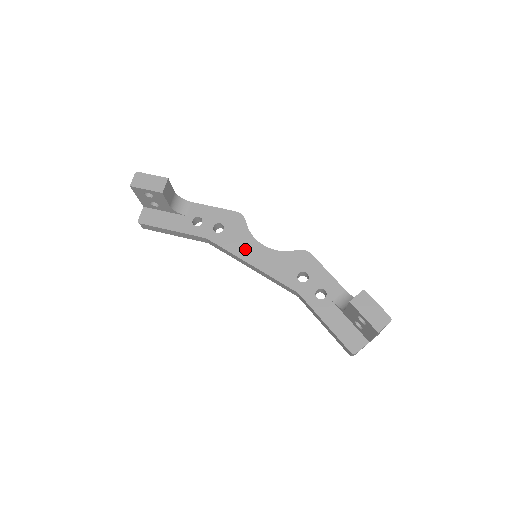
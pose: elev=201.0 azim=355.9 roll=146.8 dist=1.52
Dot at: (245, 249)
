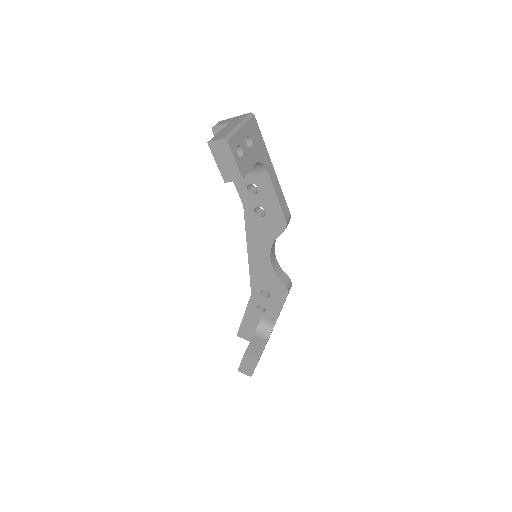
Dot at: (257, 243)
